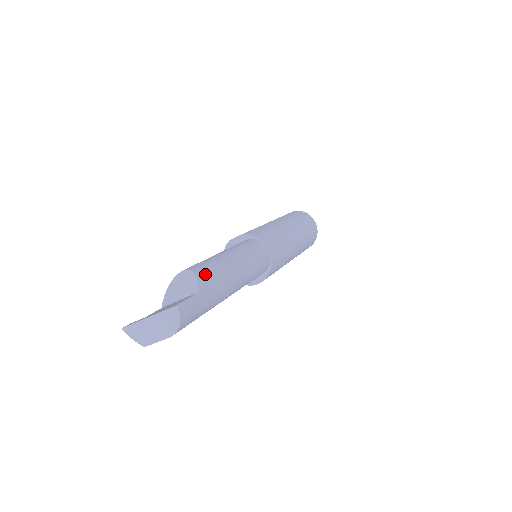
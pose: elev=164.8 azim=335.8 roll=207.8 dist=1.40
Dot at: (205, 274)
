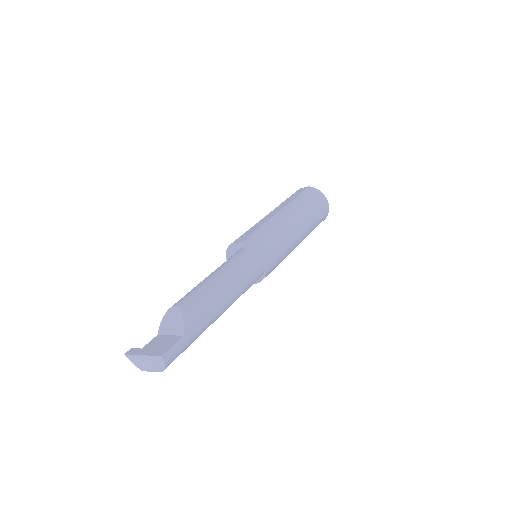
Dot at: (193, 313)
